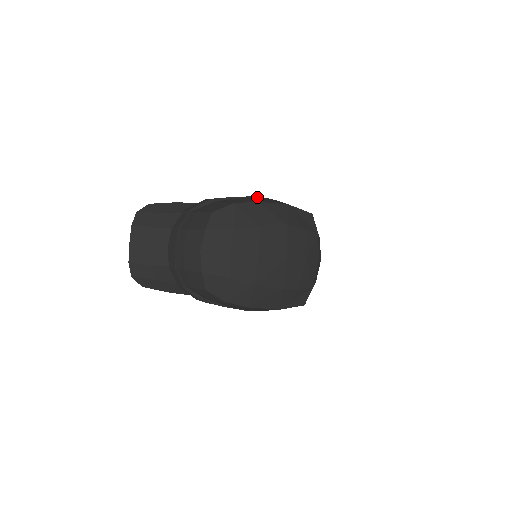
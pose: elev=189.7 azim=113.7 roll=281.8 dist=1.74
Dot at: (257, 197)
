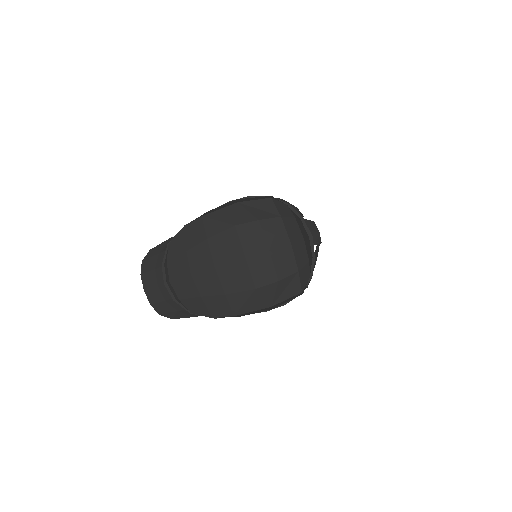
Dot at: occluded
